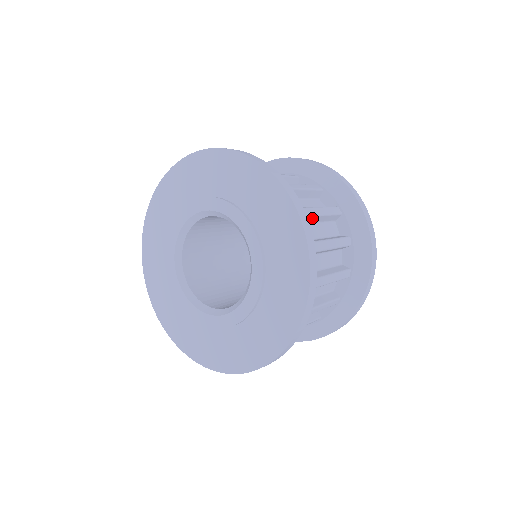
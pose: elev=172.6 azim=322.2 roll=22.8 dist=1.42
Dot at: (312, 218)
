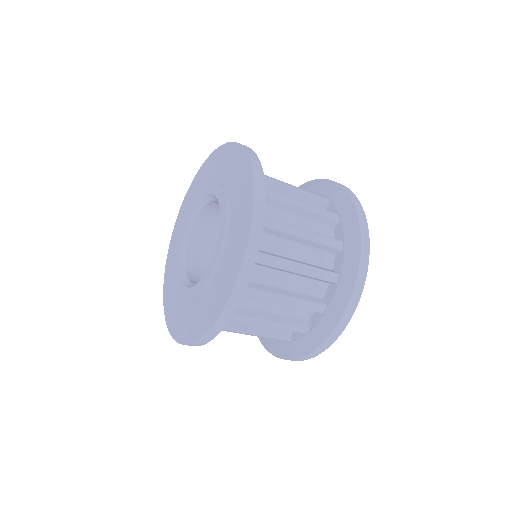
Dot at: (295, 237)
